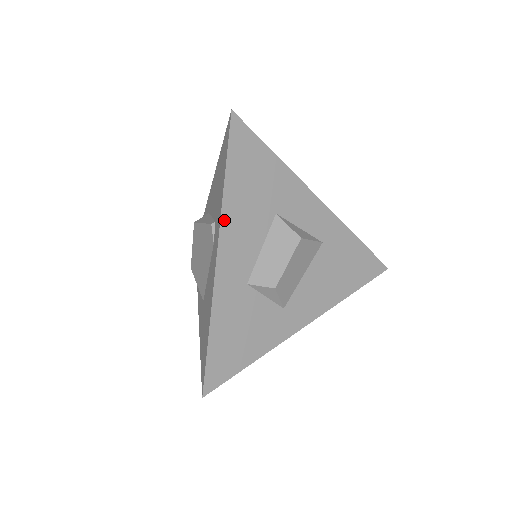
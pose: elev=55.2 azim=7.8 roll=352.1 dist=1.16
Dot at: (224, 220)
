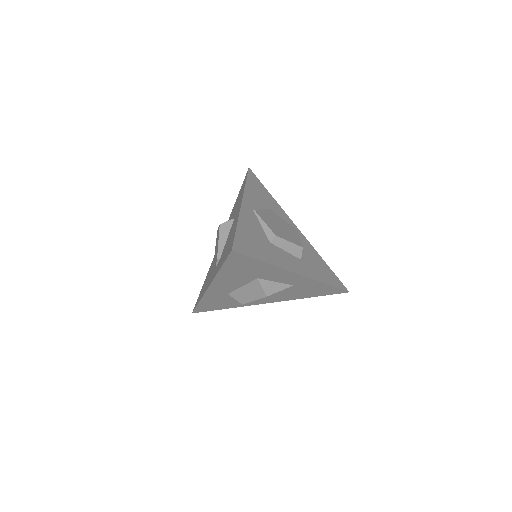
Dot at: (216, 280)
